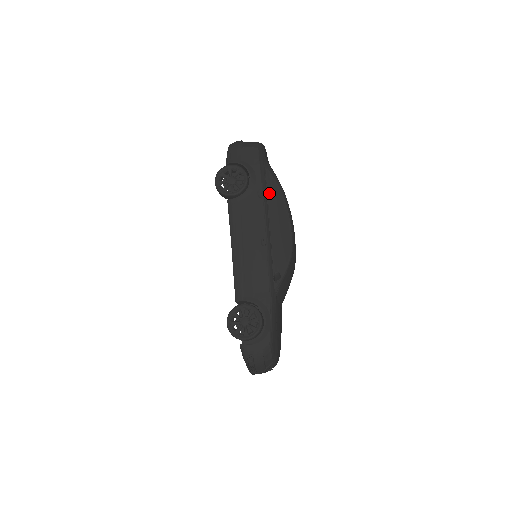
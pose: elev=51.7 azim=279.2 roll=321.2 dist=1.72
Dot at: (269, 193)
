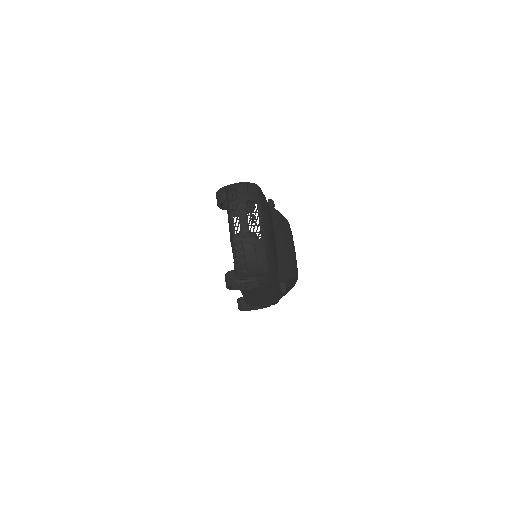
Dot at: occluded
